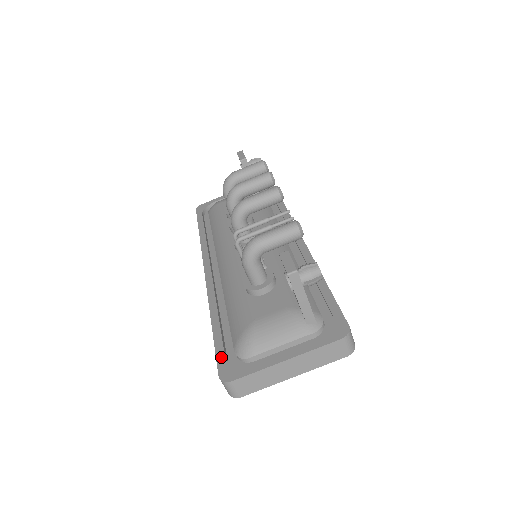
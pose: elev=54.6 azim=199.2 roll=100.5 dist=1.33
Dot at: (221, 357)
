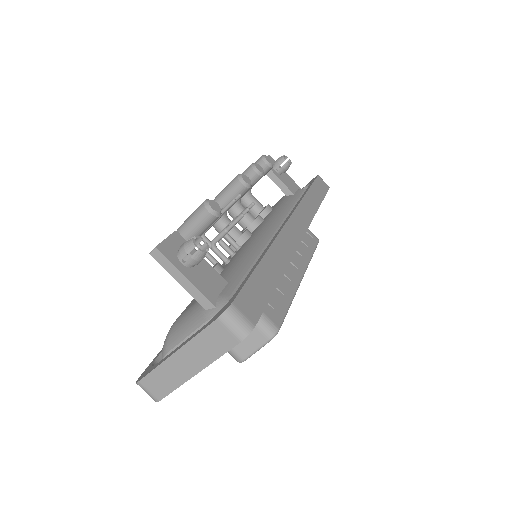
Dot at: (154, 360)
